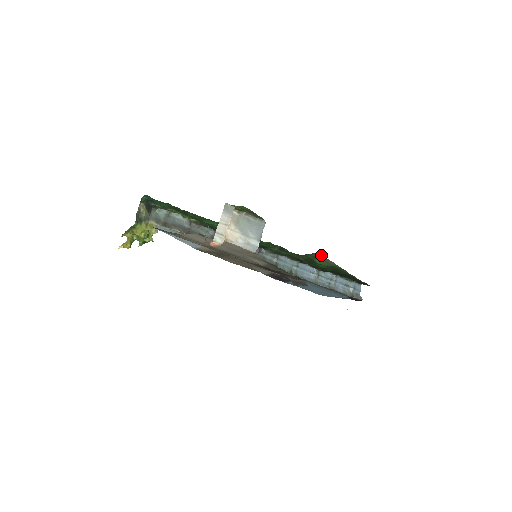
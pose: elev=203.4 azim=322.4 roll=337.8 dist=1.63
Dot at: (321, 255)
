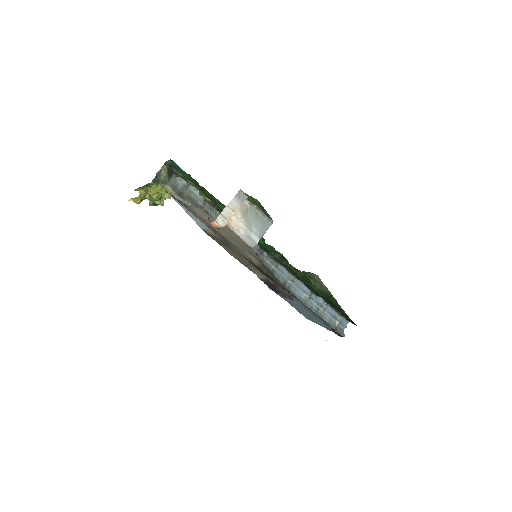
Dot at: (318, 276)
